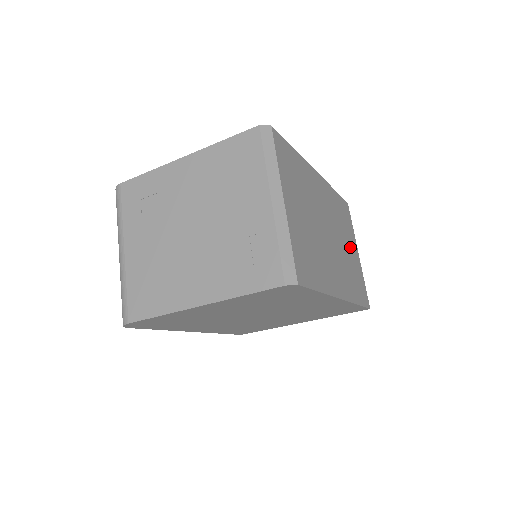
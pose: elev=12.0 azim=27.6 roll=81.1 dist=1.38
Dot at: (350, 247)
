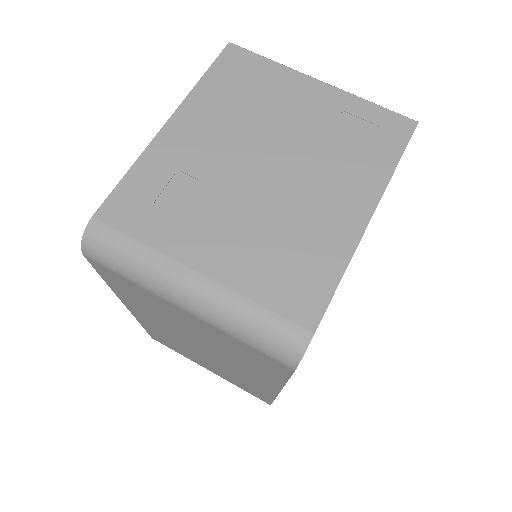
Dot at: occluded
